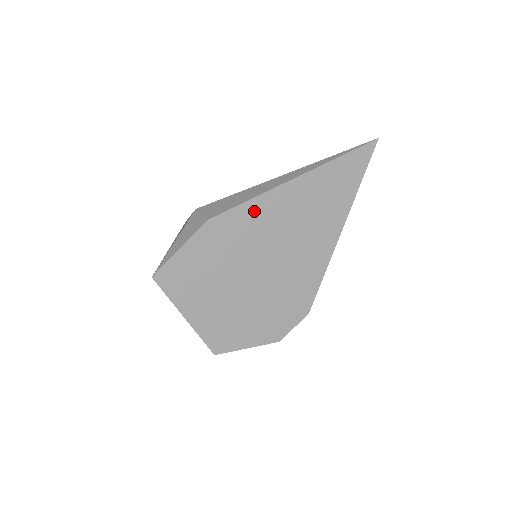
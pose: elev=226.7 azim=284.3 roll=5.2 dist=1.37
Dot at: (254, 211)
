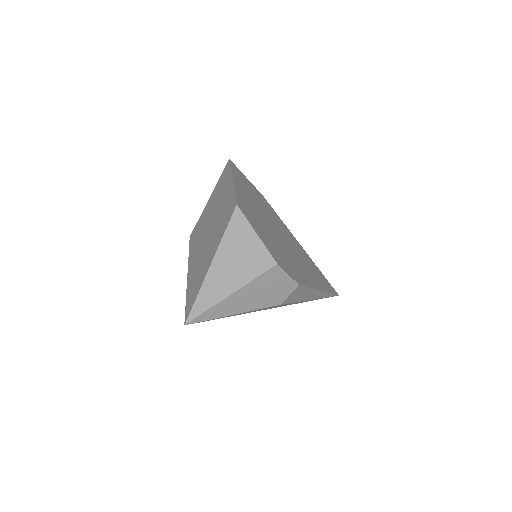
Dot at: (284, 226)
